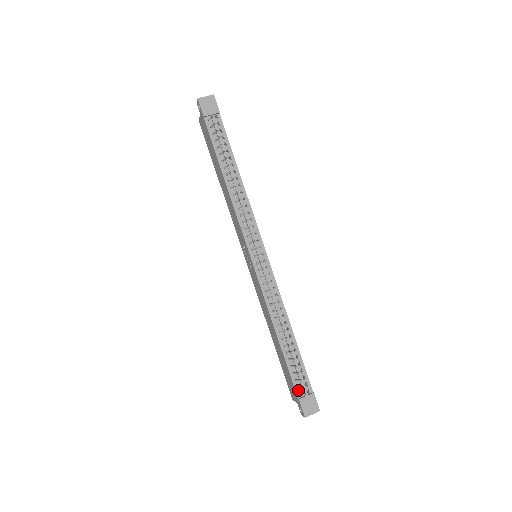
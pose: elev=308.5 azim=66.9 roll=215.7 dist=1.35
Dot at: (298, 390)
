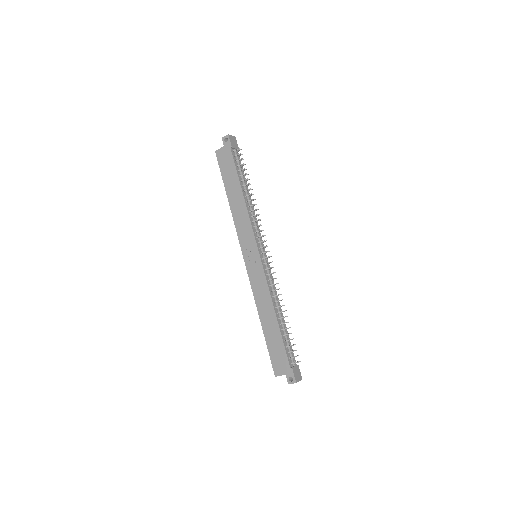
Dot at: (290, 361)
